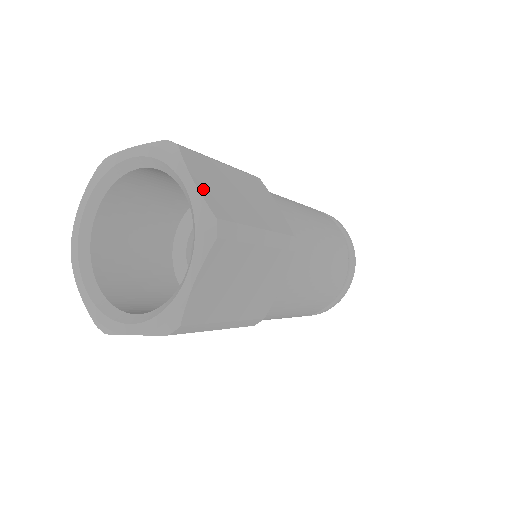
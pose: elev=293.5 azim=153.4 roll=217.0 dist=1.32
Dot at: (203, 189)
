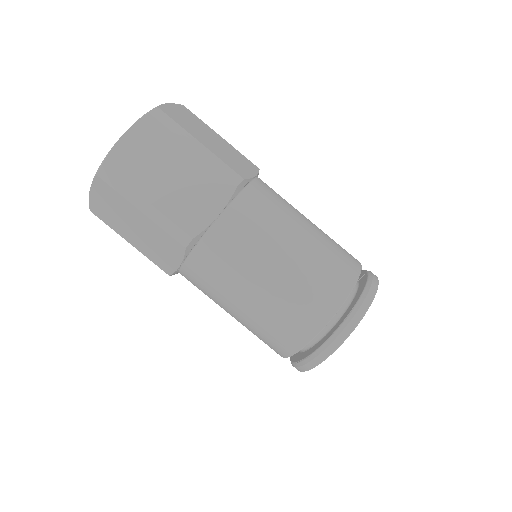
Dot at: (170, 107)
